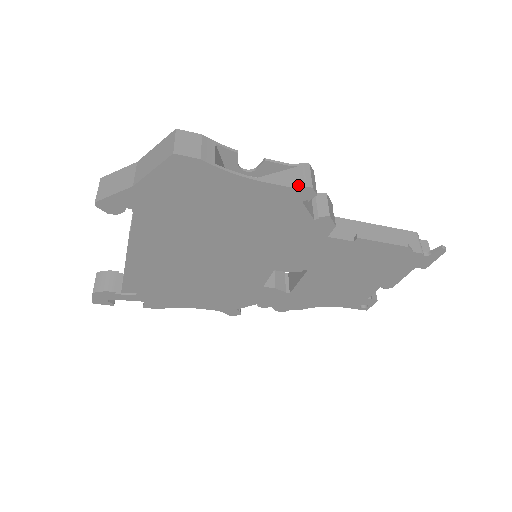
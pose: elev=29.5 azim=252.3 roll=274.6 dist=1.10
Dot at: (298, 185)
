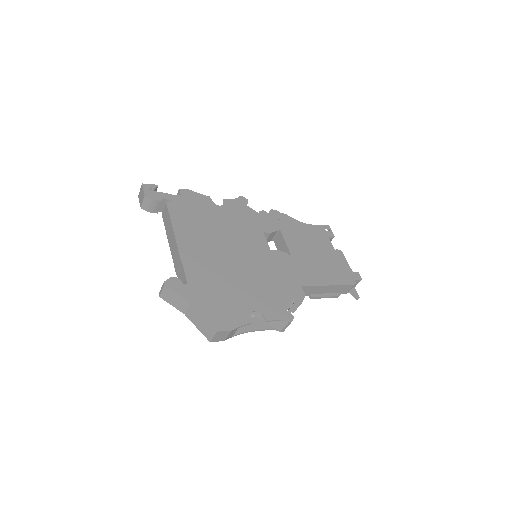
Dot at: (277, 329)
